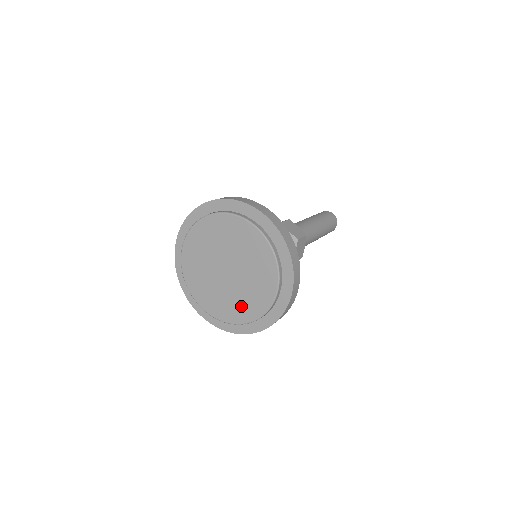
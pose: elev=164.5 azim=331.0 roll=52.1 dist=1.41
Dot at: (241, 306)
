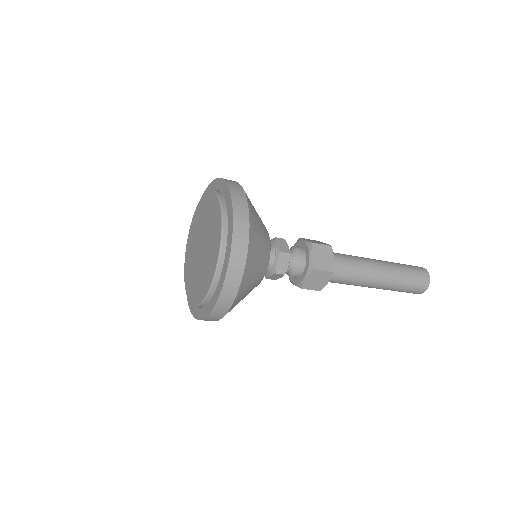
Dot at: (206, 274)
